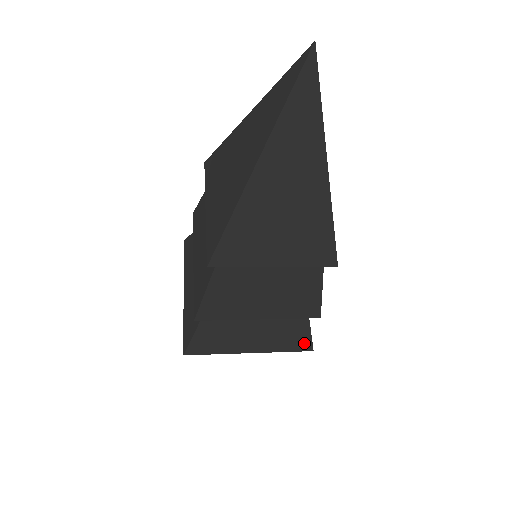
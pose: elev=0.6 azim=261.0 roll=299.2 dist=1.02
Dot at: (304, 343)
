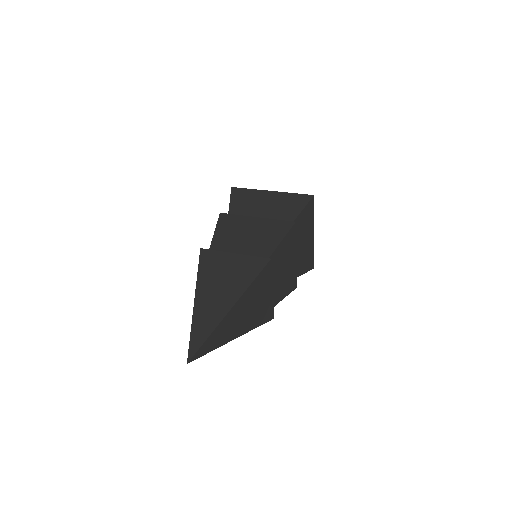
Dot at: occluded
